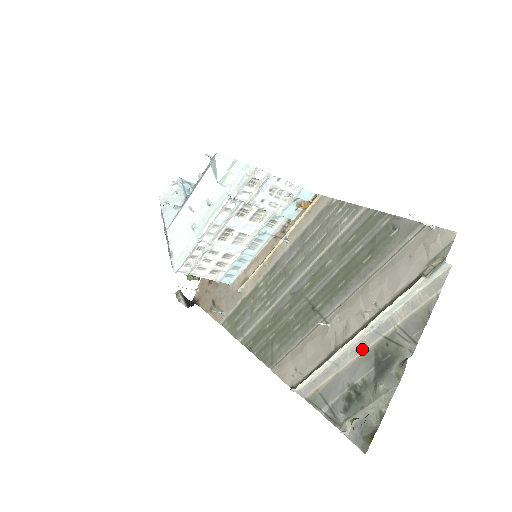
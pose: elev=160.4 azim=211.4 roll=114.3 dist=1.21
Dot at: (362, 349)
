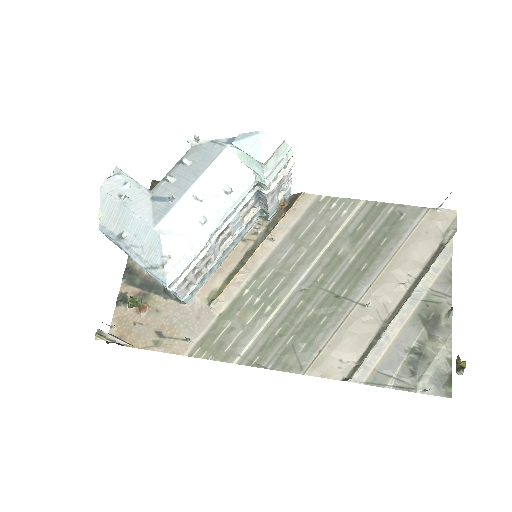
Dot at: (406, 316)
